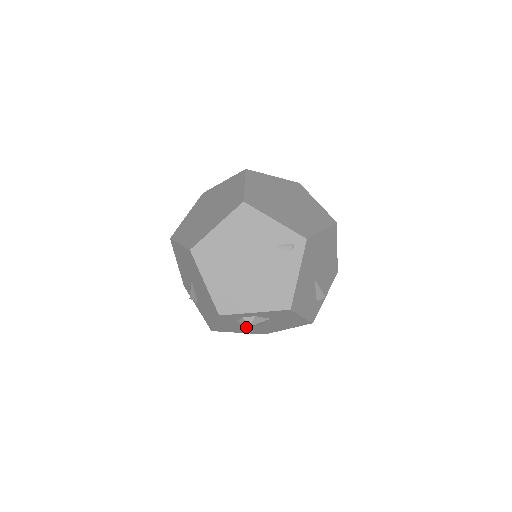
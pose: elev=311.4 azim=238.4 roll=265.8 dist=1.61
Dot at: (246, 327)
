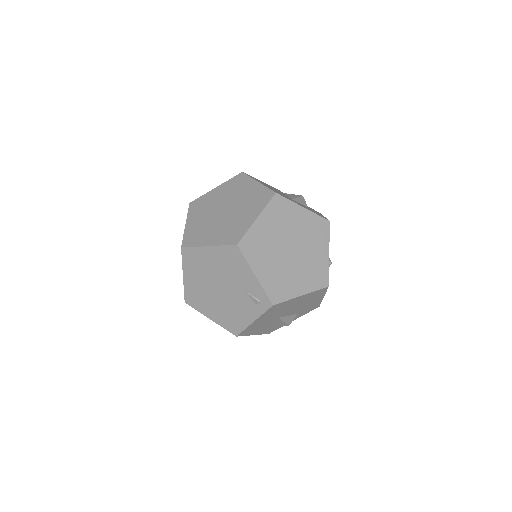
Dot at: occluded
